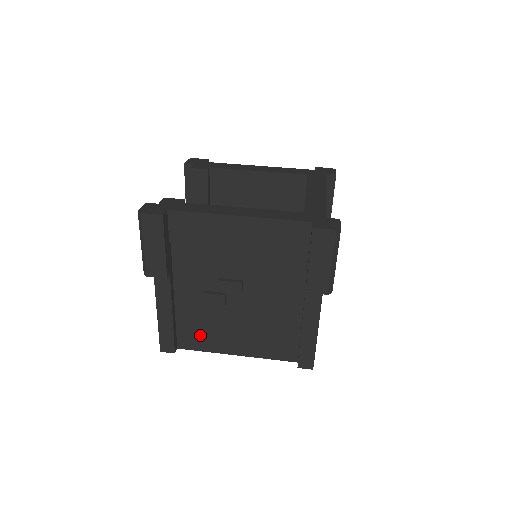
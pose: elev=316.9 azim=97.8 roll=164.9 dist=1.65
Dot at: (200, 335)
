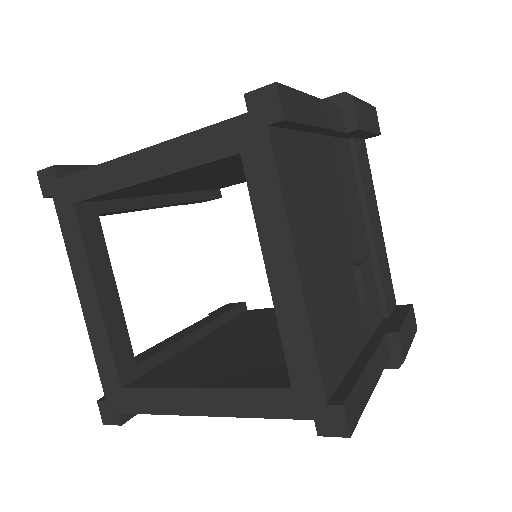
Dot at: occluded
